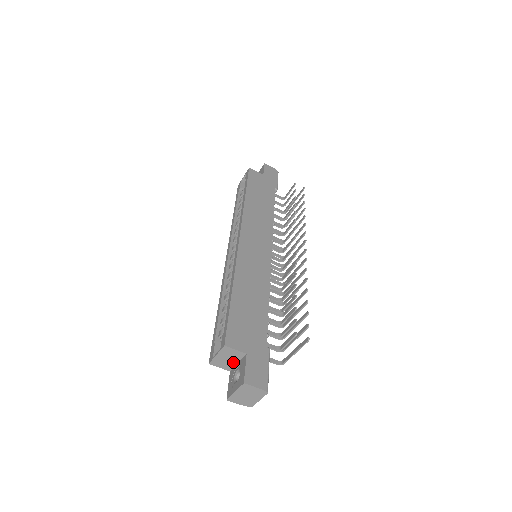
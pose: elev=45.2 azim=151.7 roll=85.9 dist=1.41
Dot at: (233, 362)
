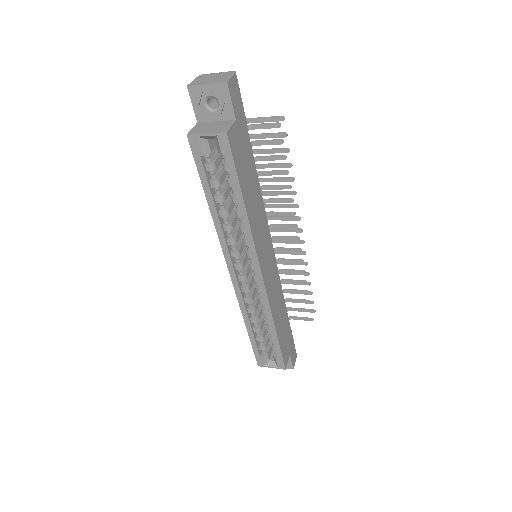
Dot at: occluded
